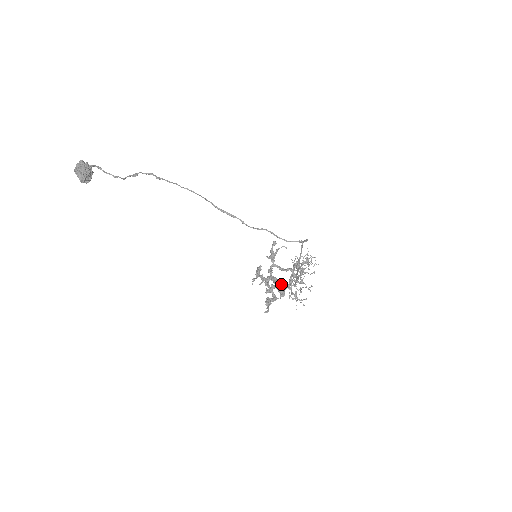
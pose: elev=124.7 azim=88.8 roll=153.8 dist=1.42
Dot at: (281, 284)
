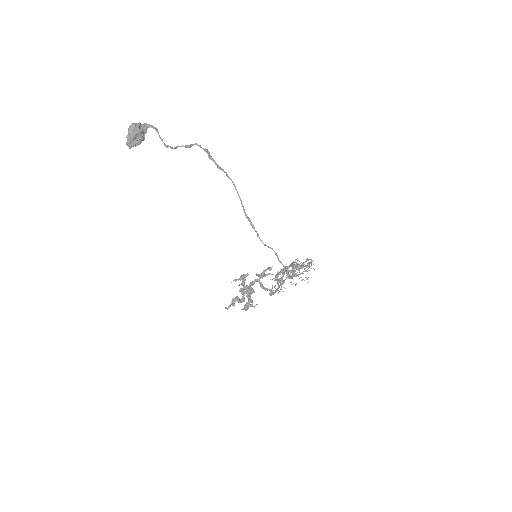
Dot at: (250, 302)
